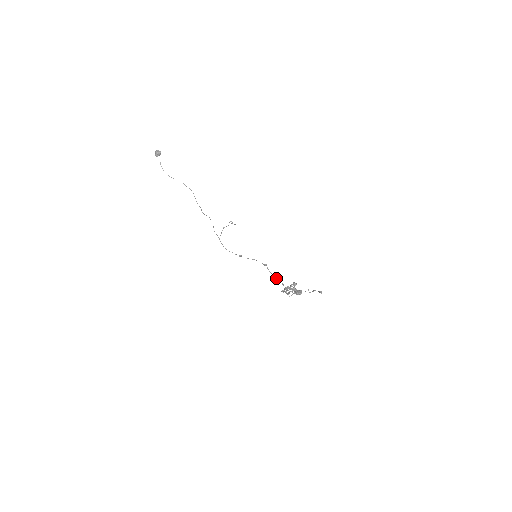
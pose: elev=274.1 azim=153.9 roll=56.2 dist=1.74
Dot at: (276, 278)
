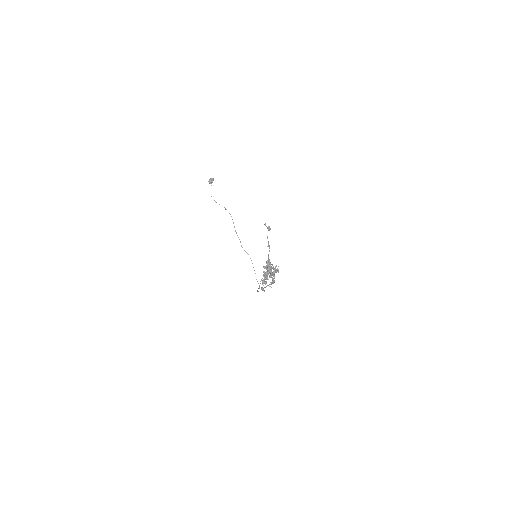
Dot at: occluded
